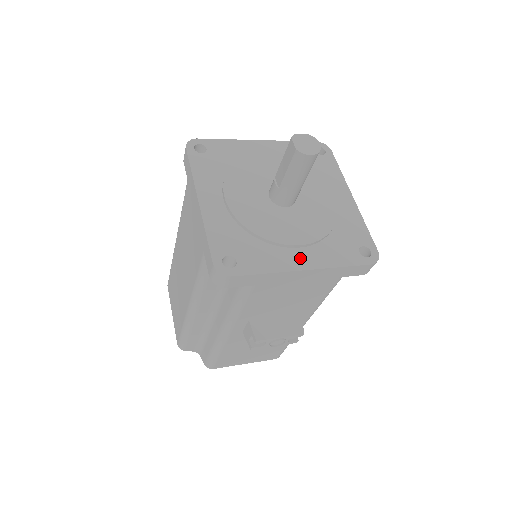
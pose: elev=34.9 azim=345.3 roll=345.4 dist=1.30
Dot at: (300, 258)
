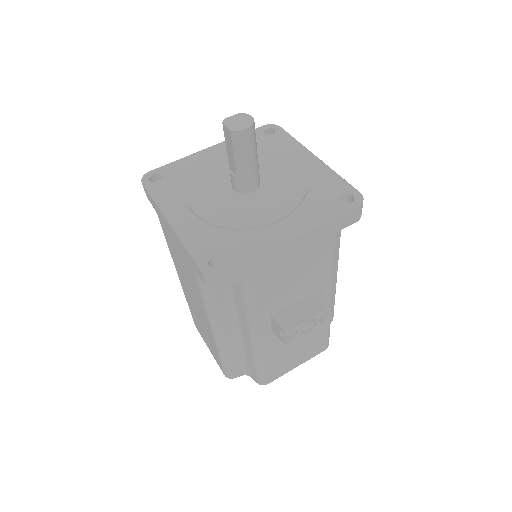
Dot at: (284, 231)
